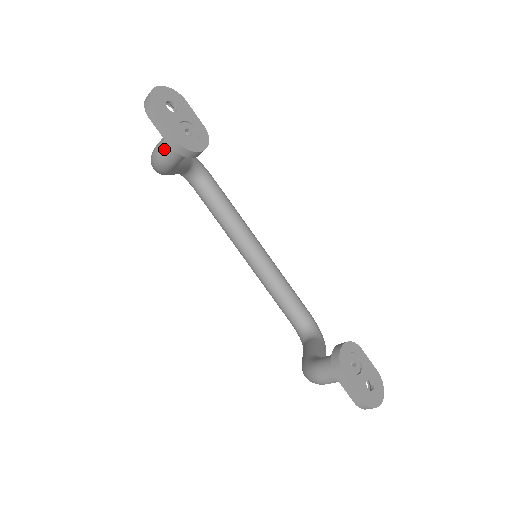
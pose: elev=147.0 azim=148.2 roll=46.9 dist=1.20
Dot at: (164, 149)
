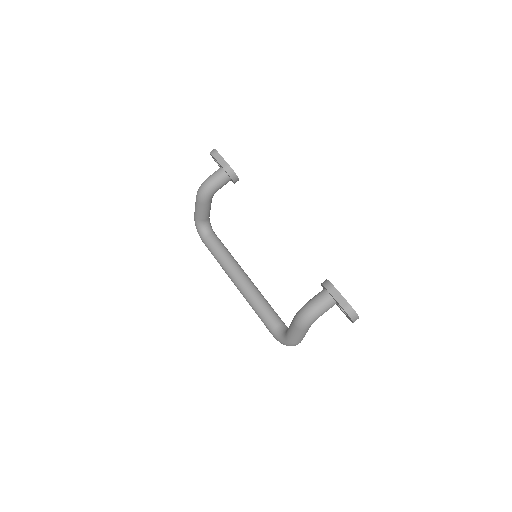
Dot at: (215, 175)
